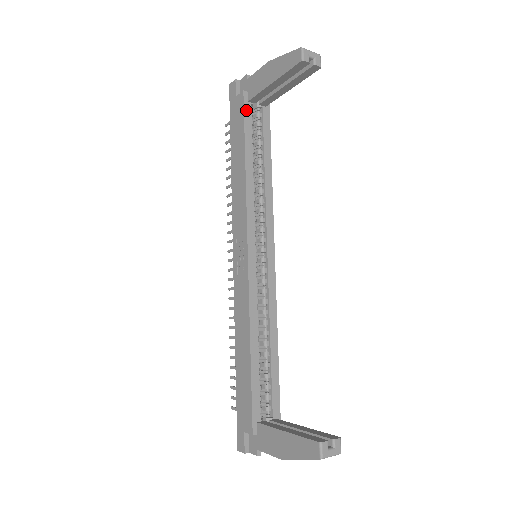
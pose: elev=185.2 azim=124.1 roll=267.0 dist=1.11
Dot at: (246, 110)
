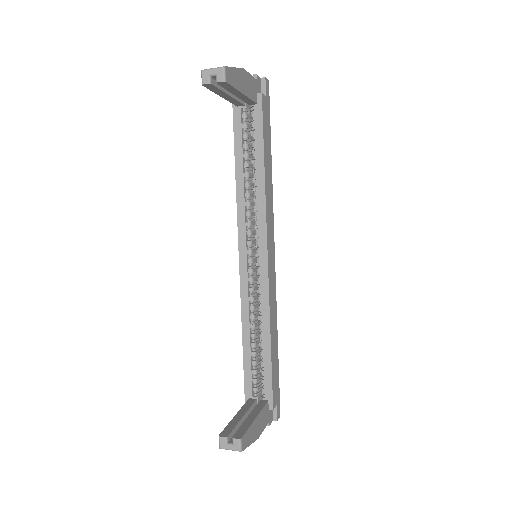
Dot at: (235, 116)
